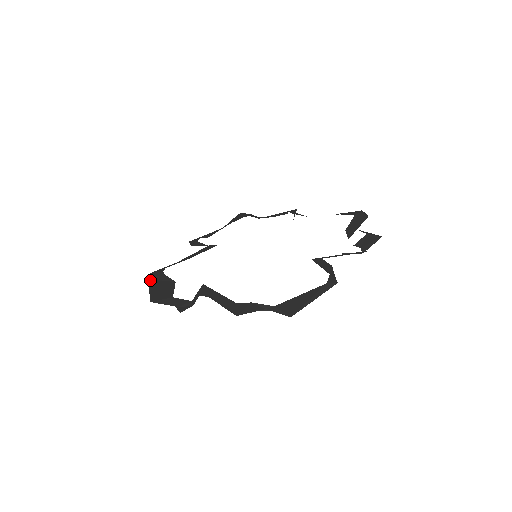
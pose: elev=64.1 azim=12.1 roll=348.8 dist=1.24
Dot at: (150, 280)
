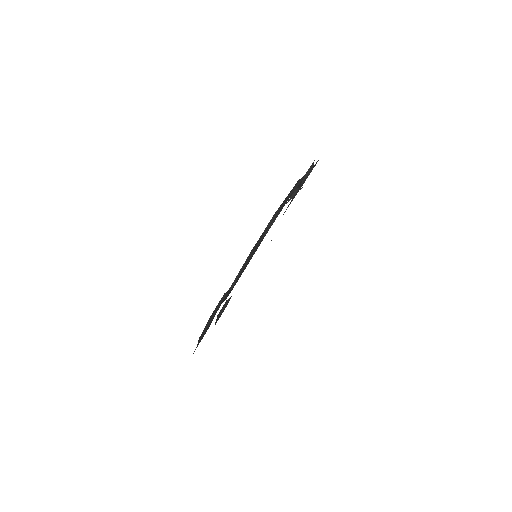
Dot at: occluded
